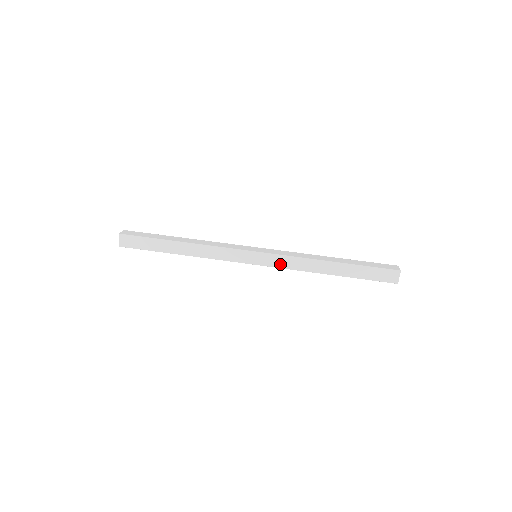
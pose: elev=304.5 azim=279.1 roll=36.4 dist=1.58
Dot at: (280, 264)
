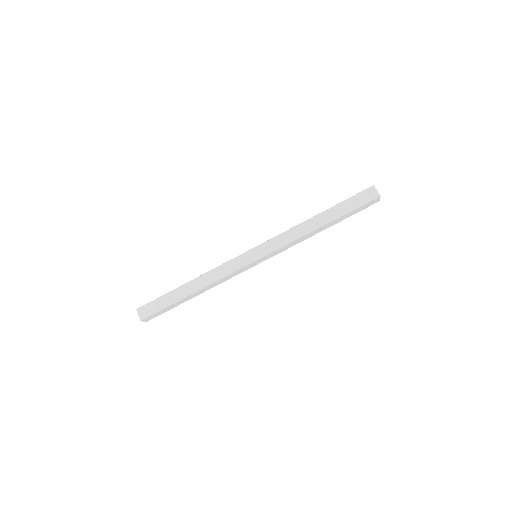
Dot at: (280, 251)
